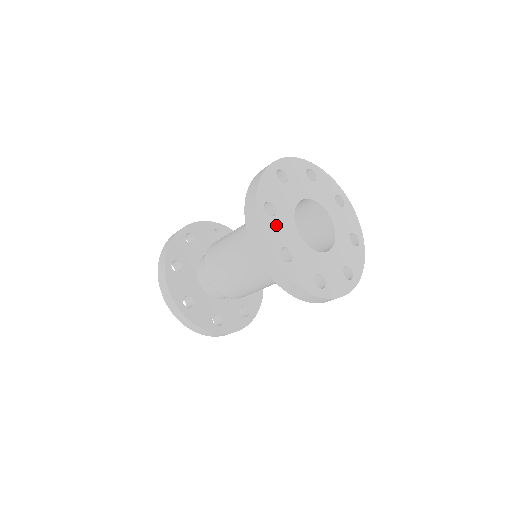
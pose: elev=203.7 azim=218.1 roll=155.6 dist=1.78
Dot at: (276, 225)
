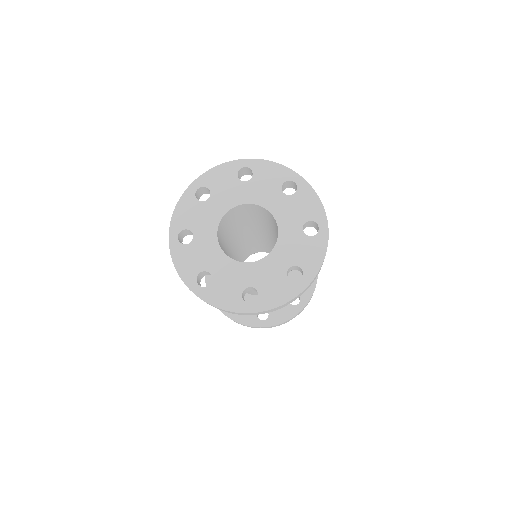
Dot at: (221, 285)
